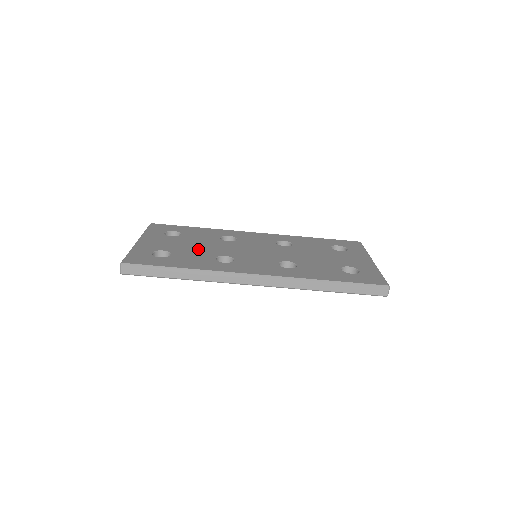
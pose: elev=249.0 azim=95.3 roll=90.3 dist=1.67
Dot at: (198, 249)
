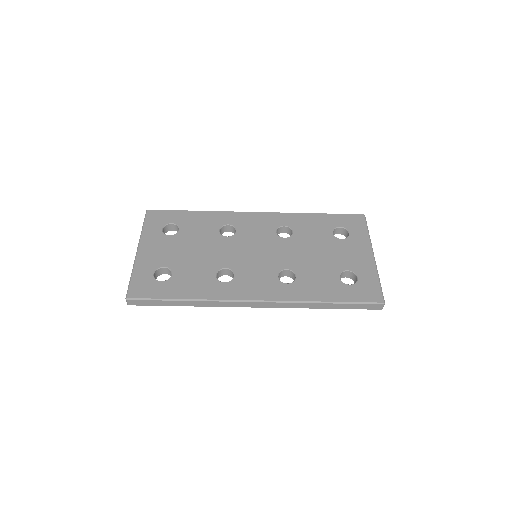
Dot at: (198, 259)
